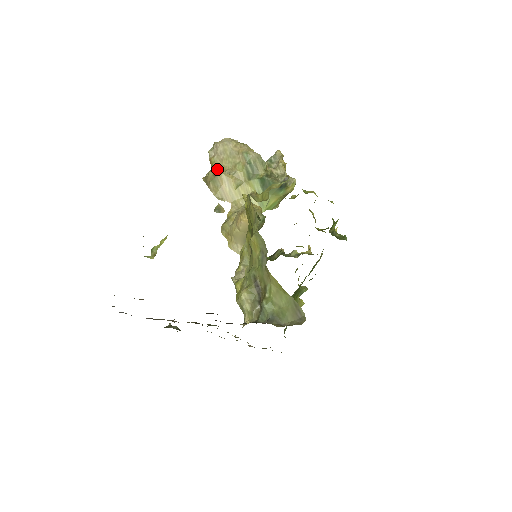
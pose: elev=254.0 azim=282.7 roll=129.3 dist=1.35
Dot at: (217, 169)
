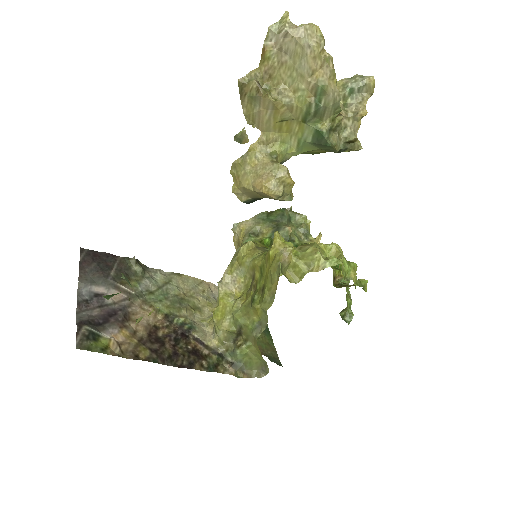
Dot at: (267, 74)
